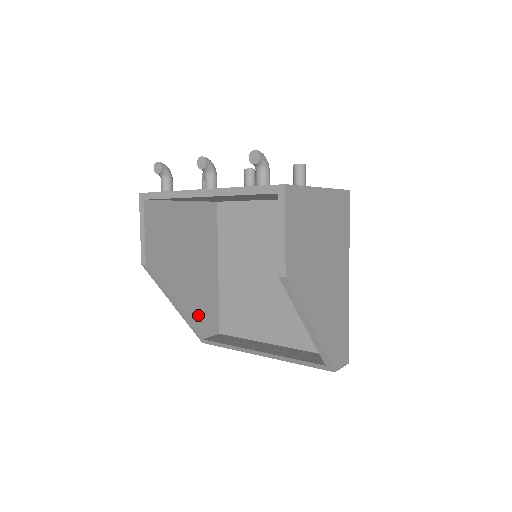
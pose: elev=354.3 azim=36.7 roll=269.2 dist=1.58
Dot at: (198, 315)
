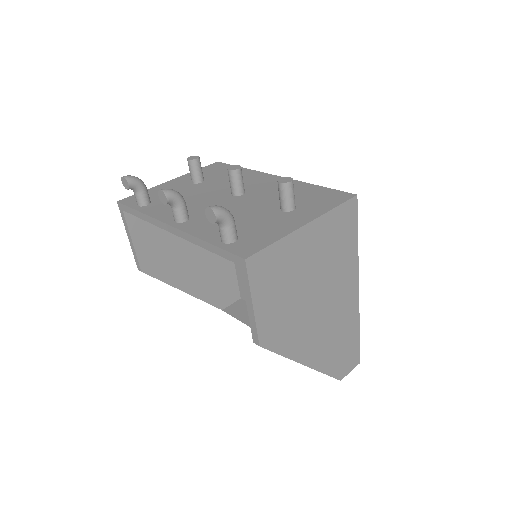
Dot at: (213, 292)
